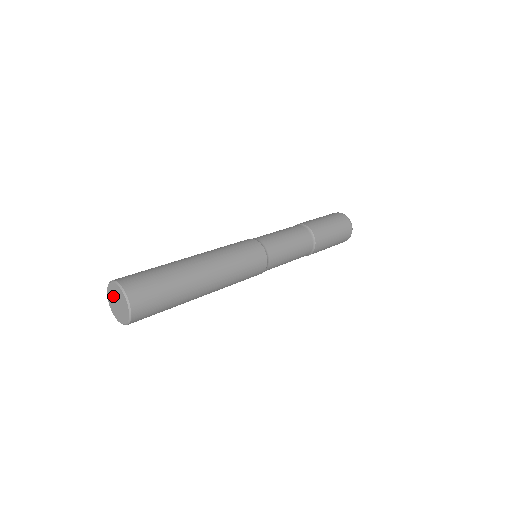
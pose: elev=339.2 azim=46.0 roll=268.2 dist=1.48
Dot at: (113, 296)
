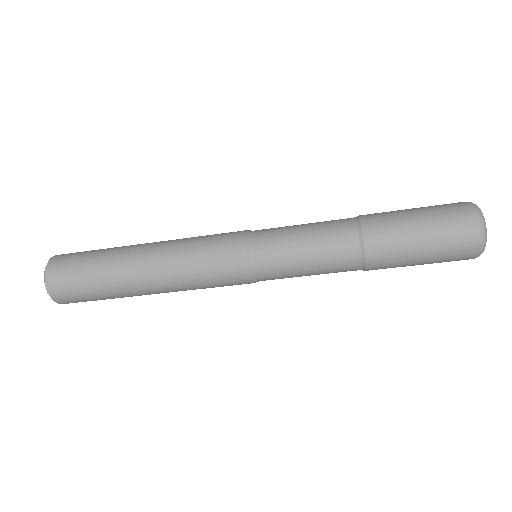
Dot at: occluded
